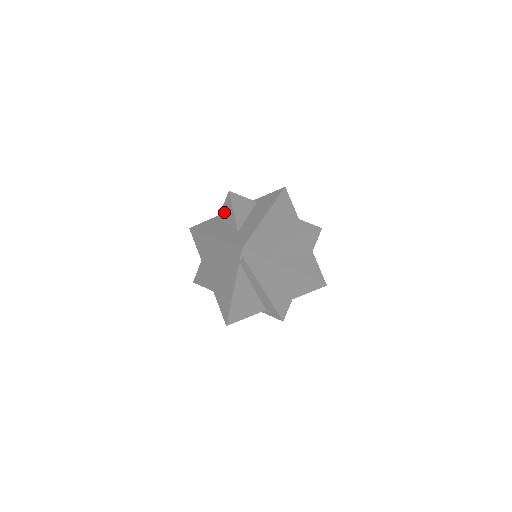
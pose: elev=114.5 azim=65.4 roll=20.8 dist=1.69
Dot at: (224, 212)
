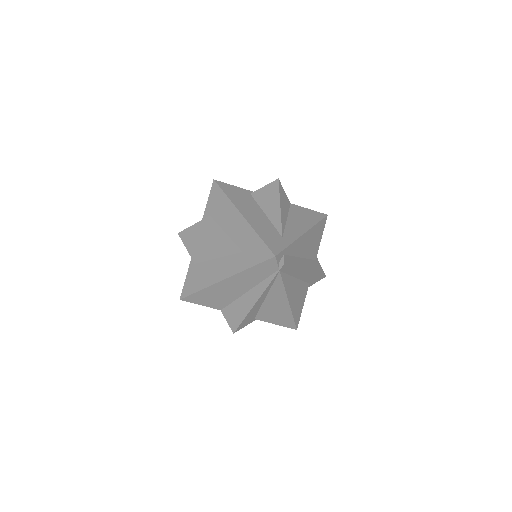
Dot at: (197, 253)
